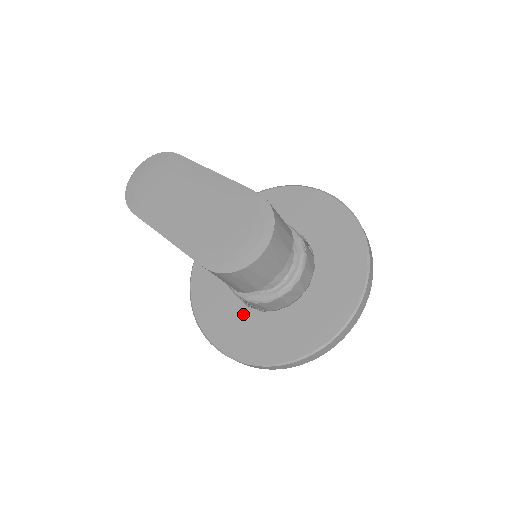
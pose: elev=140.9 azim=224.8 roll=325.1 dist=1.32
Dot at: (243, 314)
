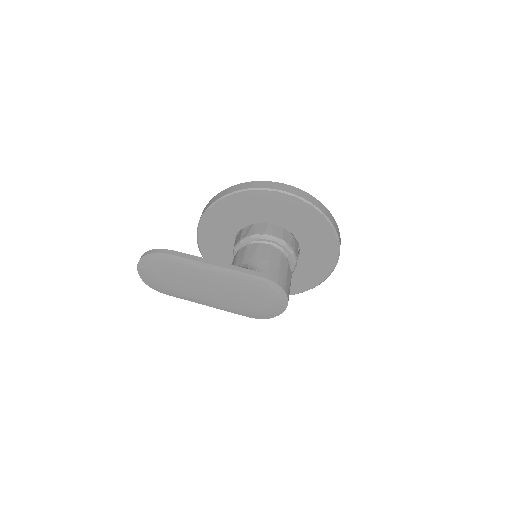
Dot at: occluded
